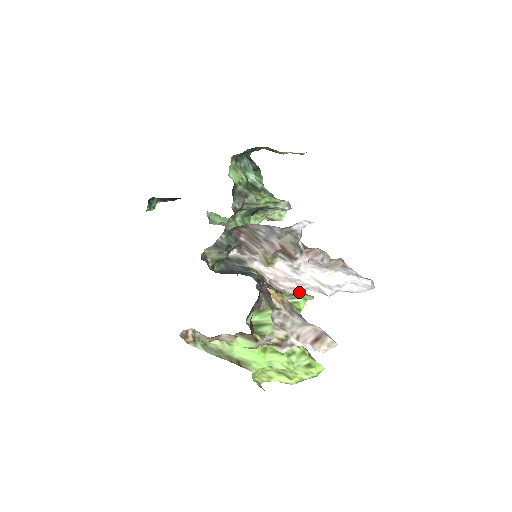
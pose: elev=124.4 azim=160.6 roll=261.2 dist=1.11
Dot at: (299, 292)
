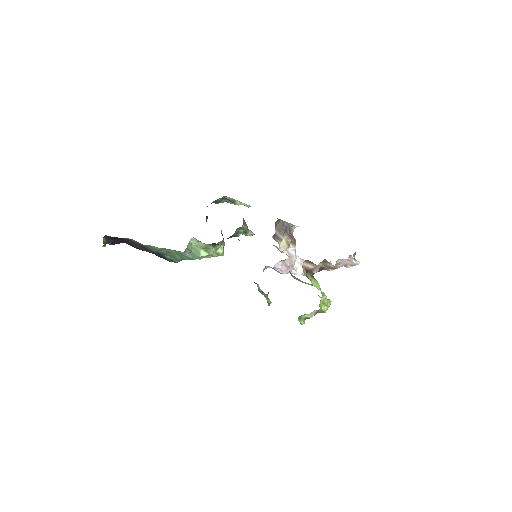
Dot at: occluded
